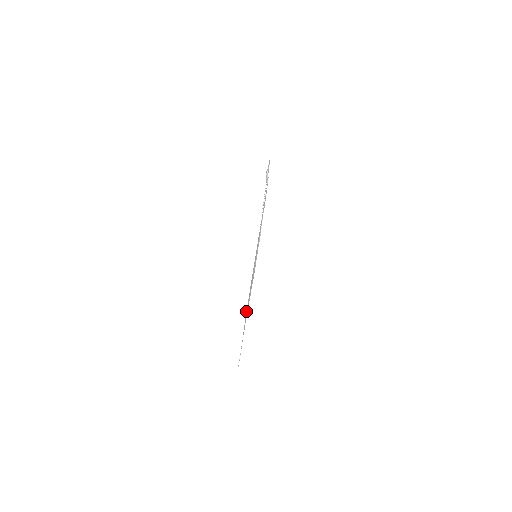
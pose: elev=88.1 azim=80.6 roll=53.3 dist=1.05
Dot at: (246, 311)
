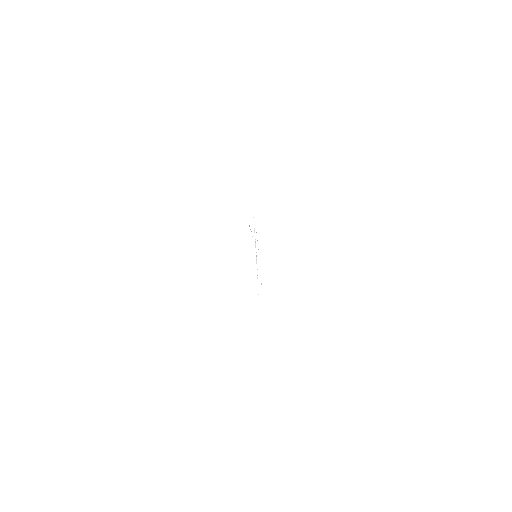
Dot at: occluded
